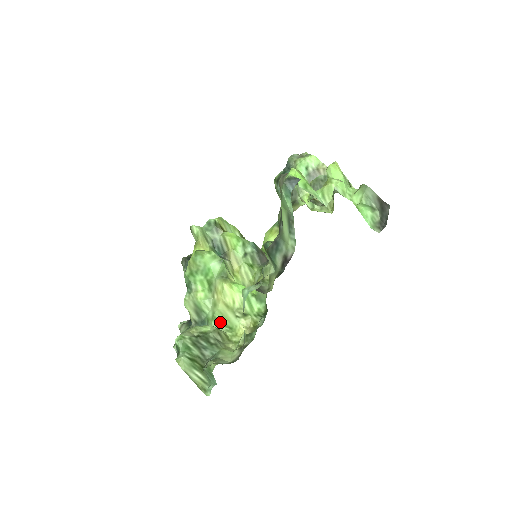
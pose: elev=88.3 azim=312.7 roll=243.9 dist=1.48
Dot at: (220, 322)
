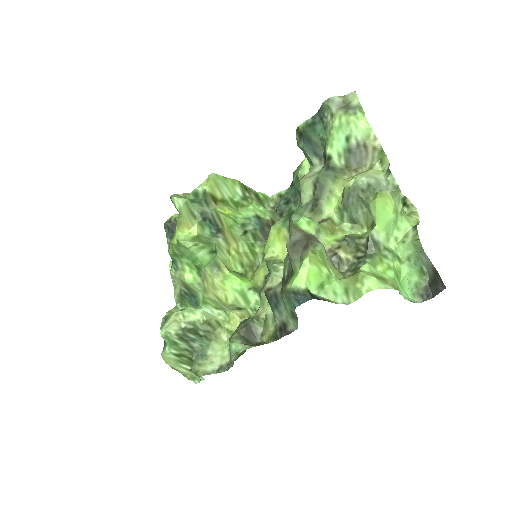
Dot at: (212, 305)
